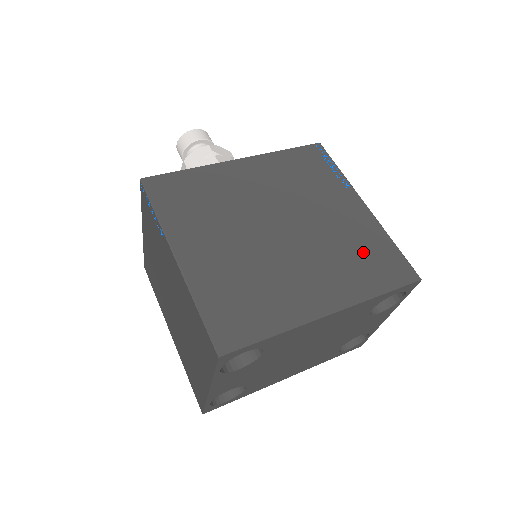
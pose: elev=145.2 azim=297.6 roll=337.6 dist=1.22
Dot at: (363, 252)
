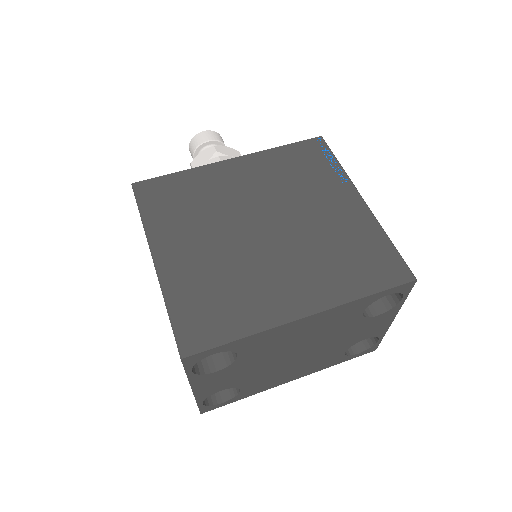
Dot at: (352, 251)
